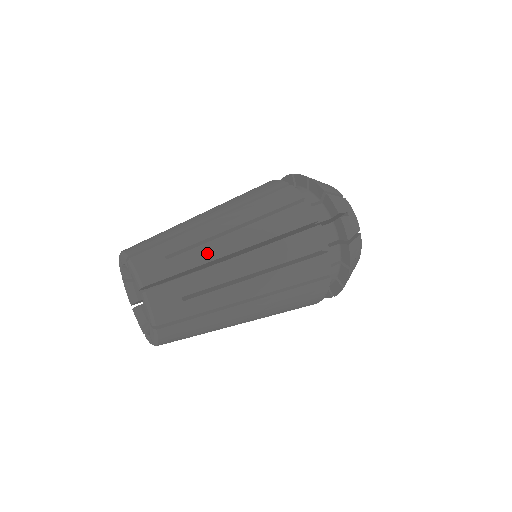
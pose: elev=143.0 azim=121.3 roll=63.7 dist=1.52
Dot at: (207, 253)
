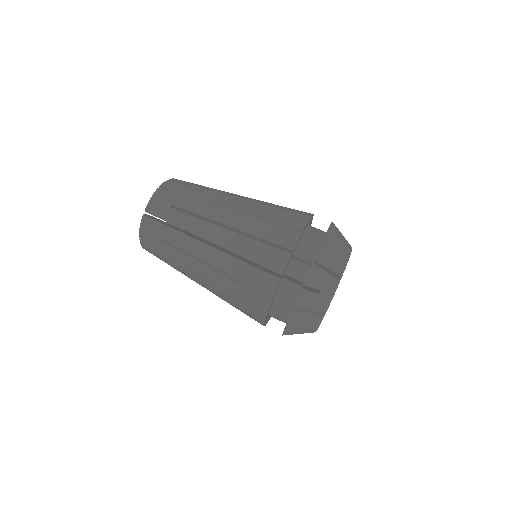
Dot at: (194, 226)
